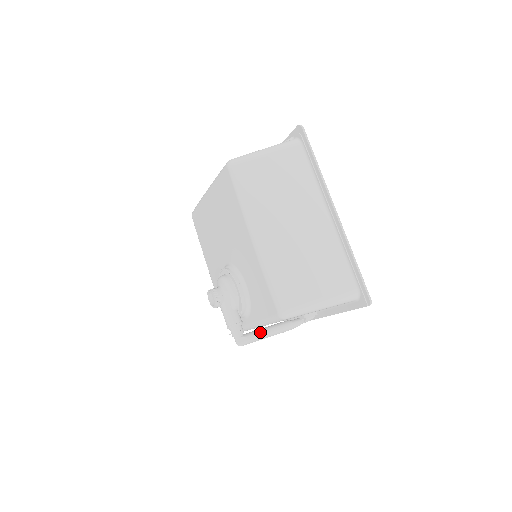
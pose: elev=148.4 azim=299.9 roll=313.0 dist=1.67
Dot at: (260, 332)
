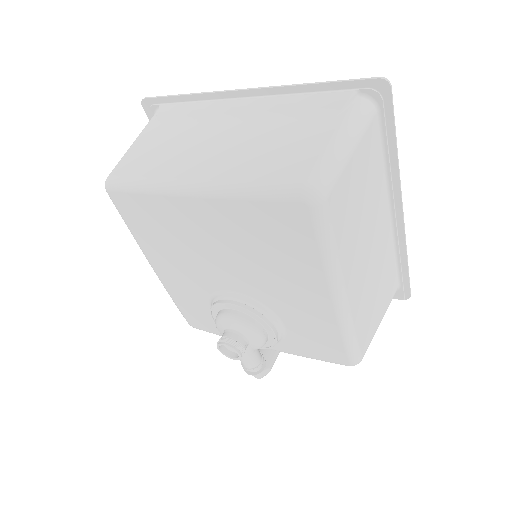
Dot at: (277, 351)
